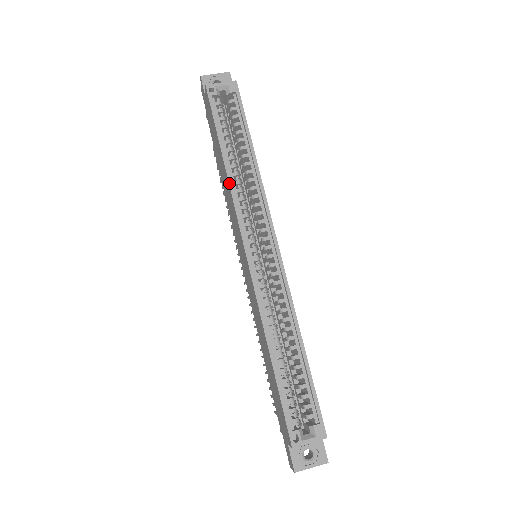
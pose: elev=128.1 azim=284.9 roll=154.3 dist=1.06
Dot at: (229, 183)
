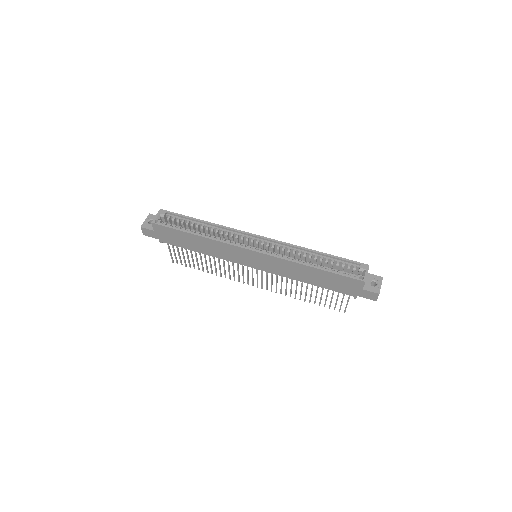
Dot at: (212, 239)
